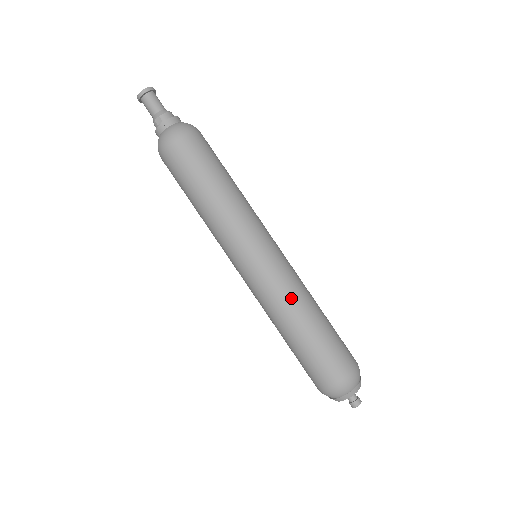
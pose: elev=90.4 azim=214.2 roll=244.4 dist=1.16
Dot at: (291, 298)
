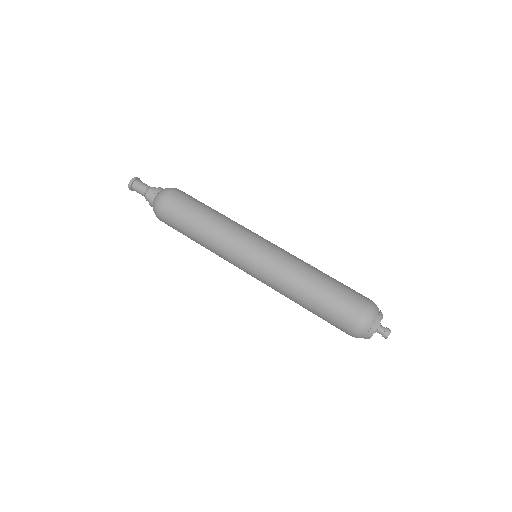
Dot at: (294, 268)
